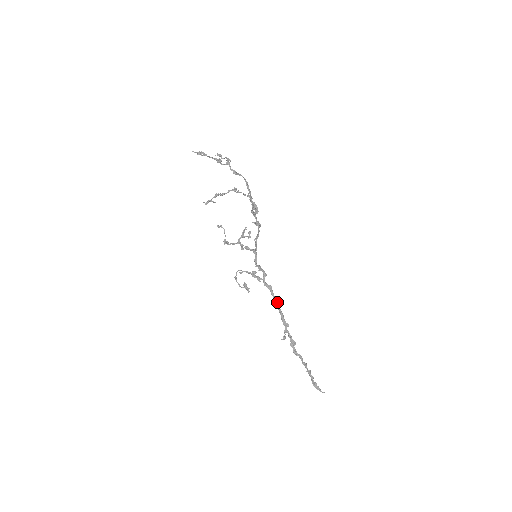
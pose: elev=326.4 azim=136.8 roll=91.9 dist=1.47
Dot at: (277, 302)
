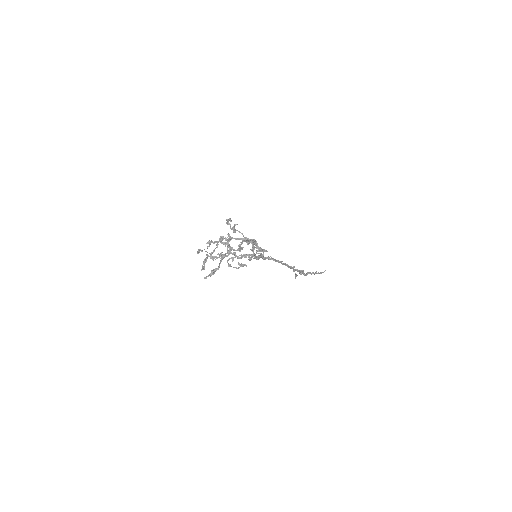
Dot at: (281, 262)
